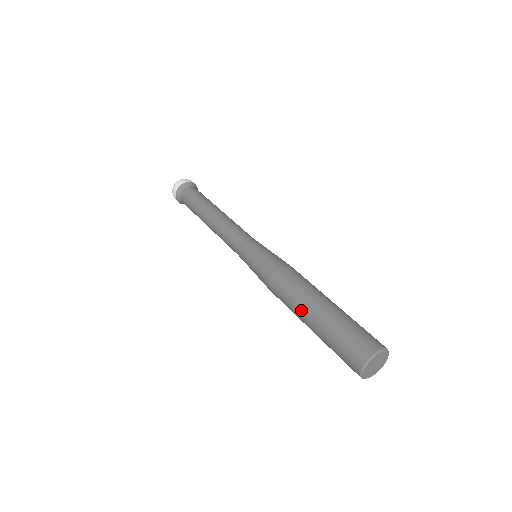
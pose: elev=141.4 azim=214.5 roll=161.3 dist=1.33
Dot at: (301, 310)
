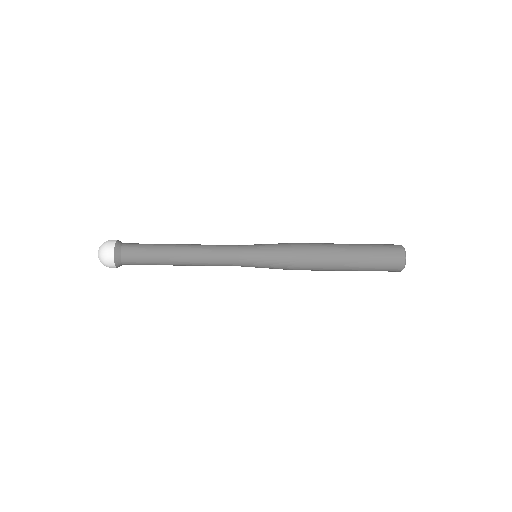
Dot at: (339, 254)
